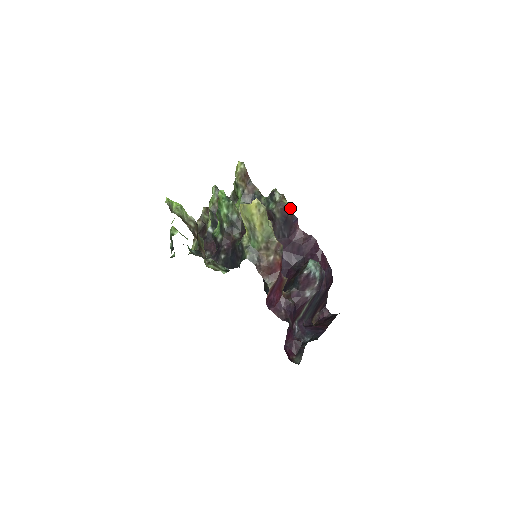
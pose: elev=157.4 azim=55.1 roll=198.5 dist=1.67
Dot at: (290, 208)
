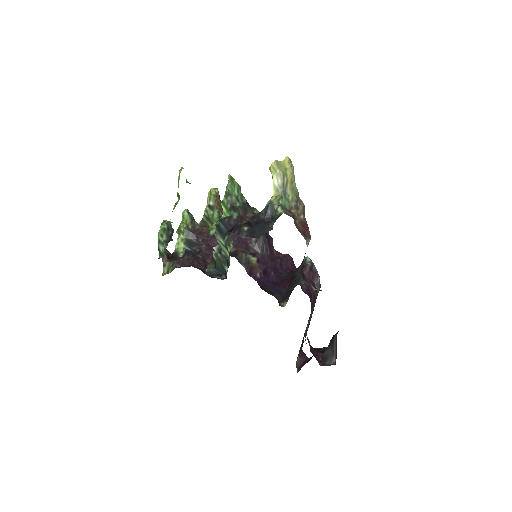
Dot at: occluded
